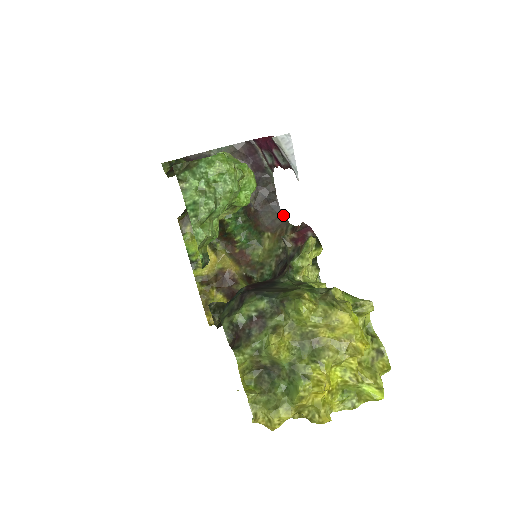
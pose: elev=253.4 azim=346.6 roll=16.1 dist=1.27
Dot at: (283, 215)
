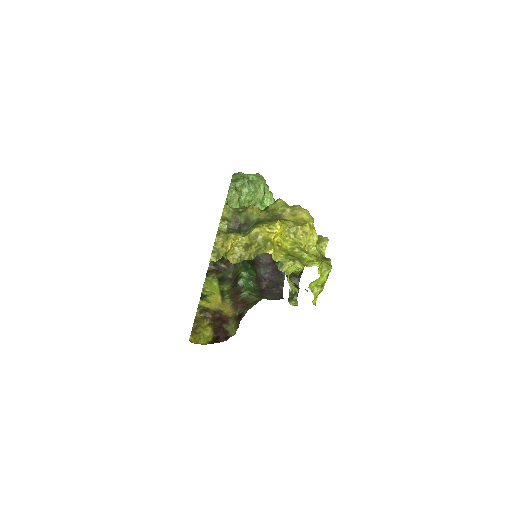
Dot at: (283, 298)
